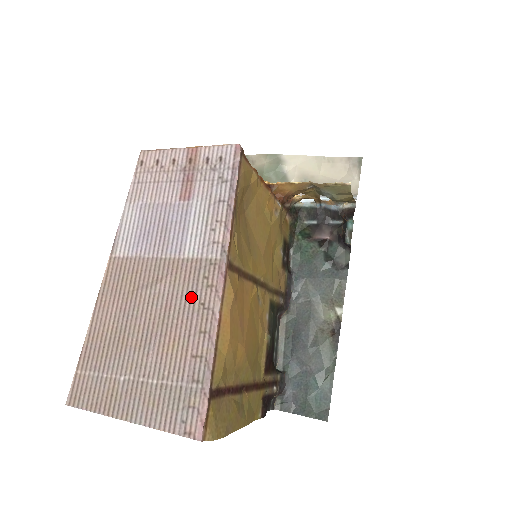
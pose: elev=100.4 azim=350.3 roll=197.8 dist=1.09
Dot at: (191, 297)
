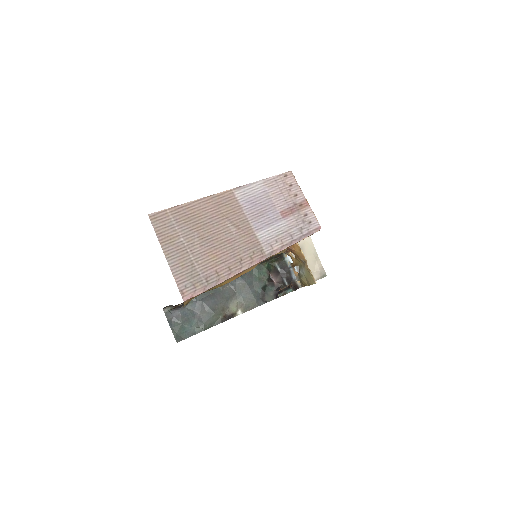
Dot at: (241, 251)
